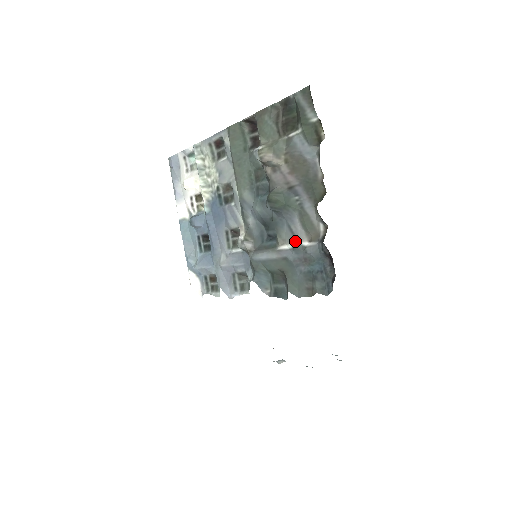
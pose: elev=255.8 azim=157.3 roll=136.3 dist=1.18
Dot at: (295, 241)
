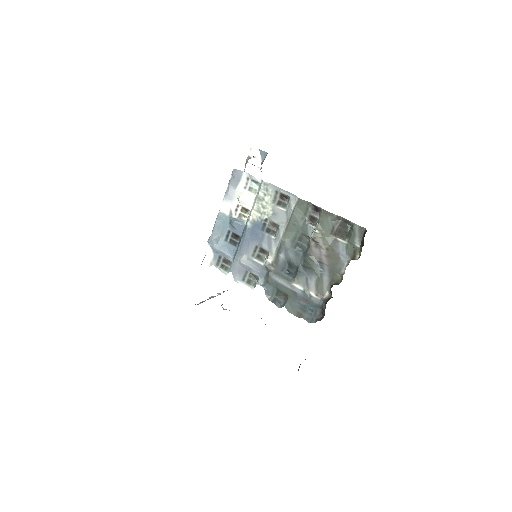
Dot at: (307, 288)
